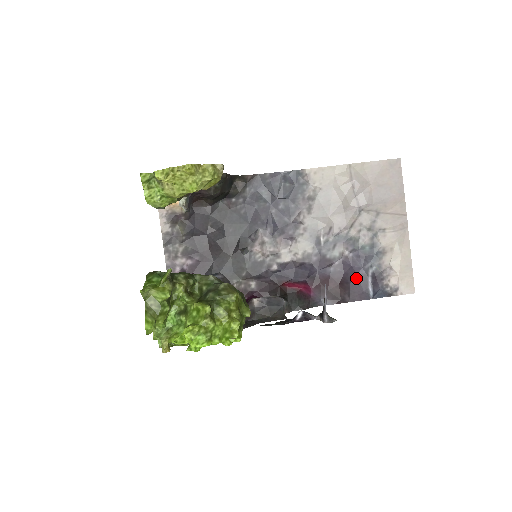
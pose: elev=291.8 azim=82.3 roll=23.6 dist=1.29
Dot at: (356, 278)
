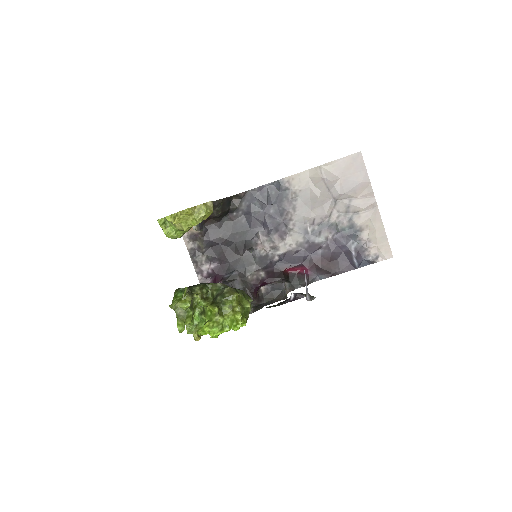
Dot at: (342, 254)
